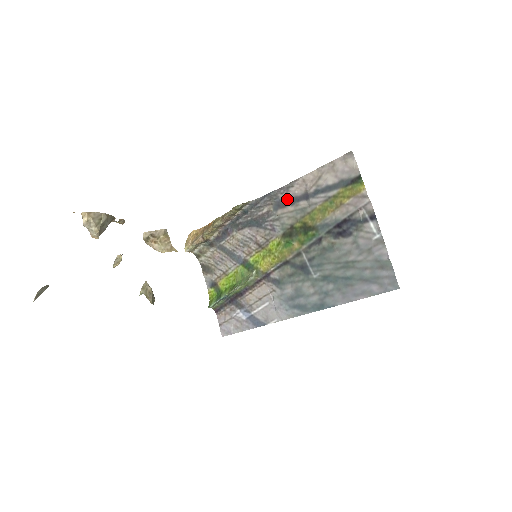
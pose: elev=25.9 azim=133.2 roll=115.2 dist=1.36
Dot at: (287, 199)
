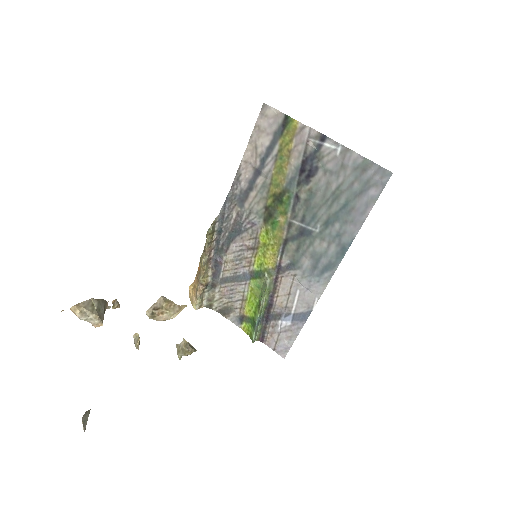
Dot at: (244, 189)
